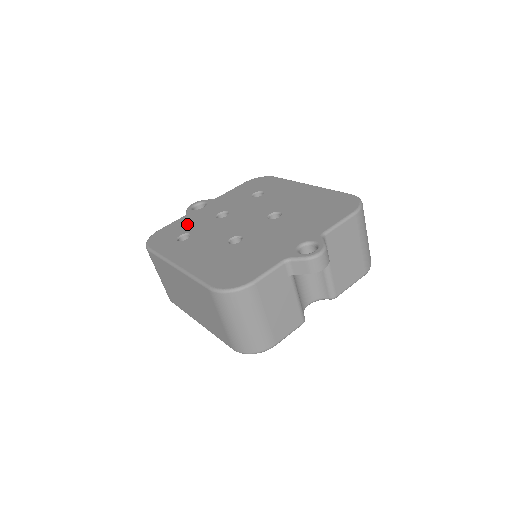
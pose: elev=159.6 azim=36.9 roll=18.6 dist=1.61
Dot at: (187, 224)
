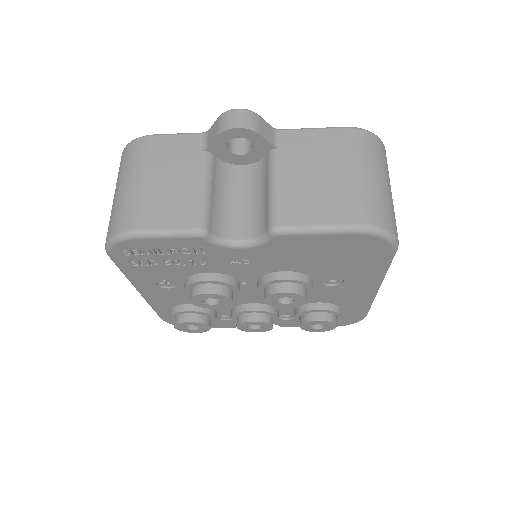
Dot at: occluded
